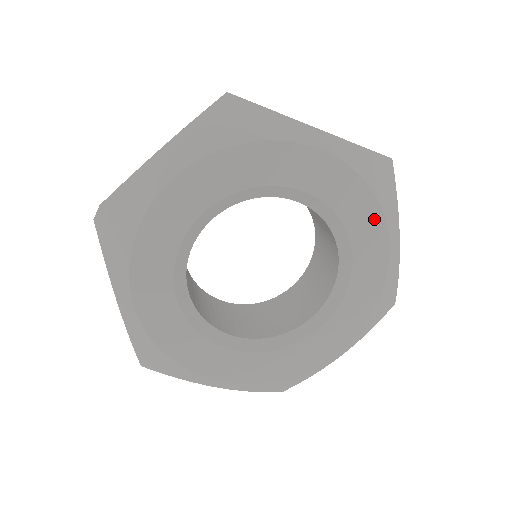
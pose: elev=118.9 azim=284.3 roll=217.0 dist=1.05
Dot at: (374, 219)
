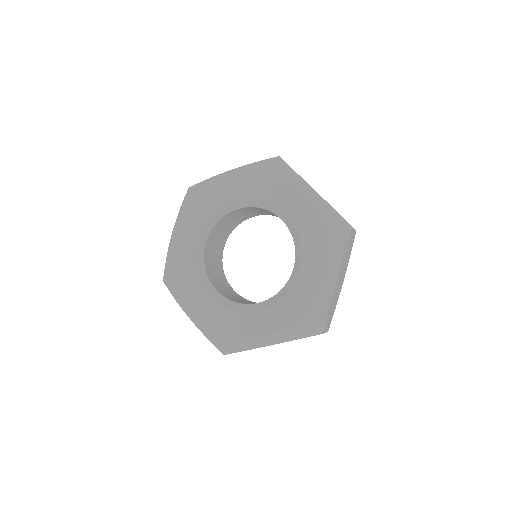
Dot at: (321, 252)
